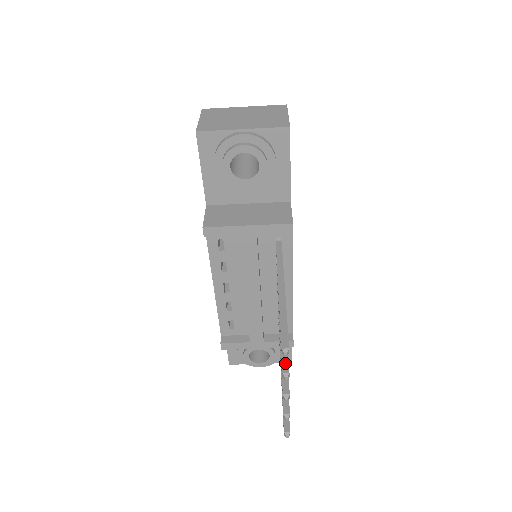
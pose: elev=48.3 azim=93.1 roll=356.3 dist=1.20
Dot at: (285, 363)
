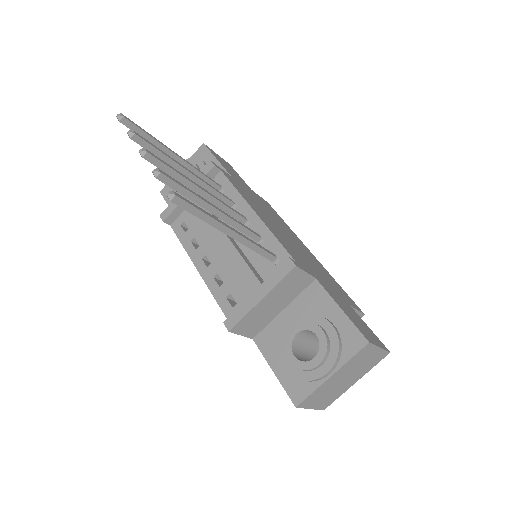
Dot at: (138, 138)
